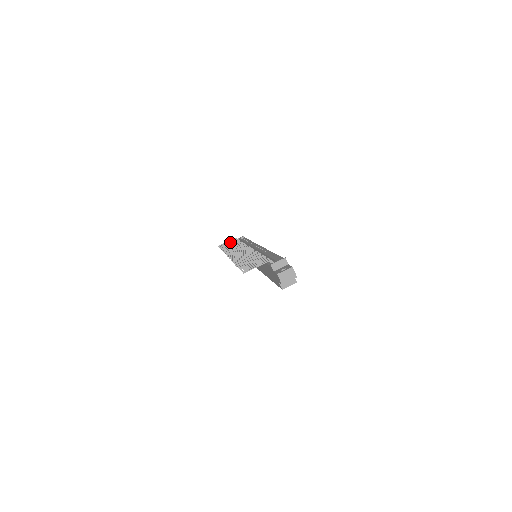
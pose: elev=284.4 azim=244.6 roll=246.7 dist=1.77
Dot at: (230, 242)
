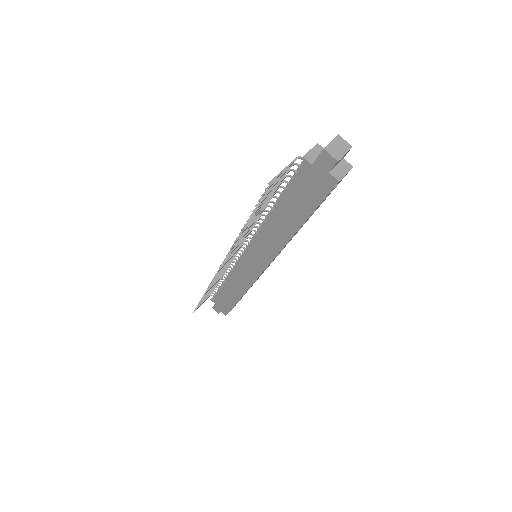
Dot at: (207, 296)
